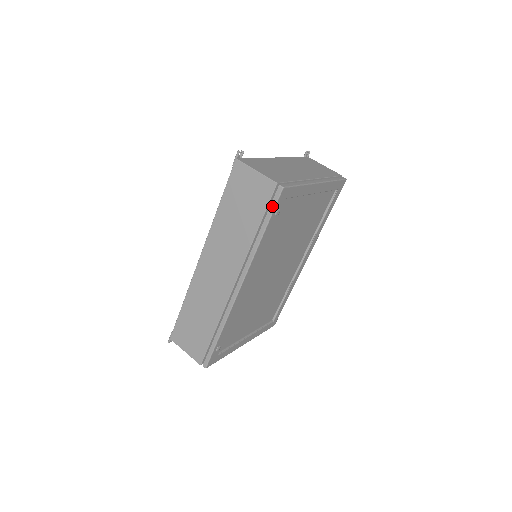
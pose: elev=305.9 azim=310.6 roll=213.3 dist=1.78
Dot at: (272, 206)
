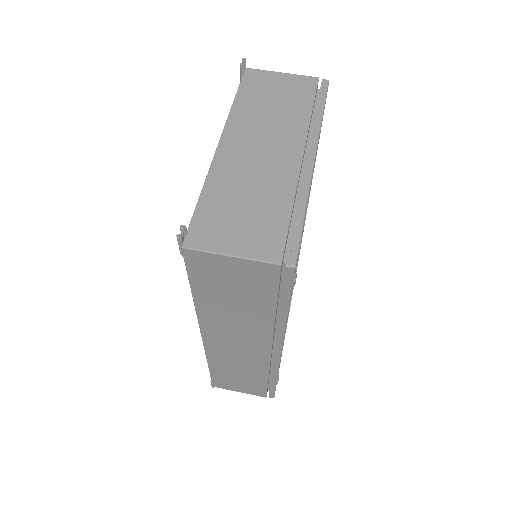
Dot at: (286, 288)
